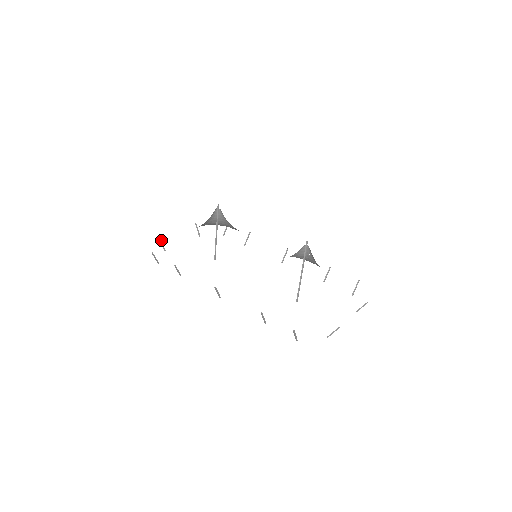
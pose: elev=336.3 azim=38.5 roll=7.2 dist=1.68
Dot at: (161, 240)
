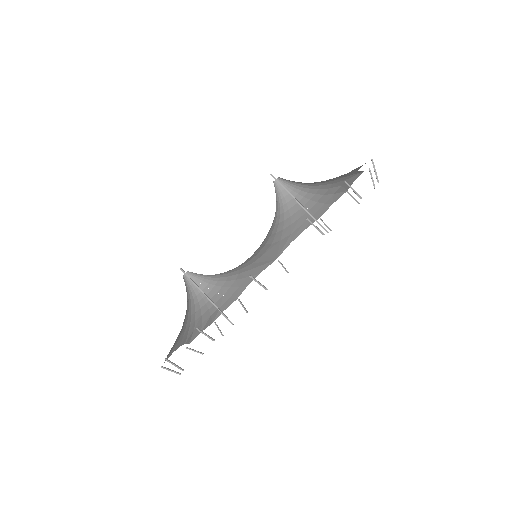
Dot at: (166, 369)
